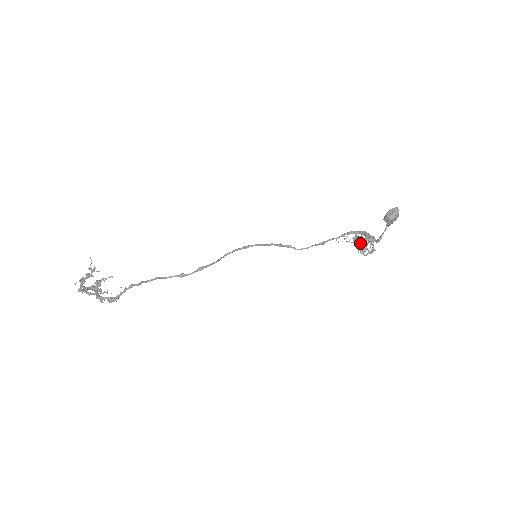
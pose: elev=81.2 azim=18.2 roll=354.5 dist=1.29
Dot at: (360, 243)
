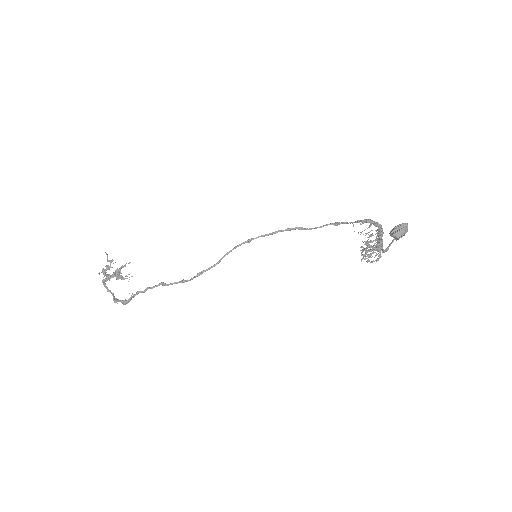
Dot at: (366, 248)
